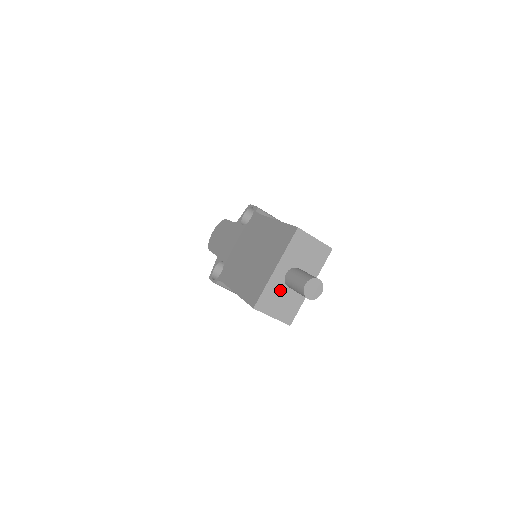
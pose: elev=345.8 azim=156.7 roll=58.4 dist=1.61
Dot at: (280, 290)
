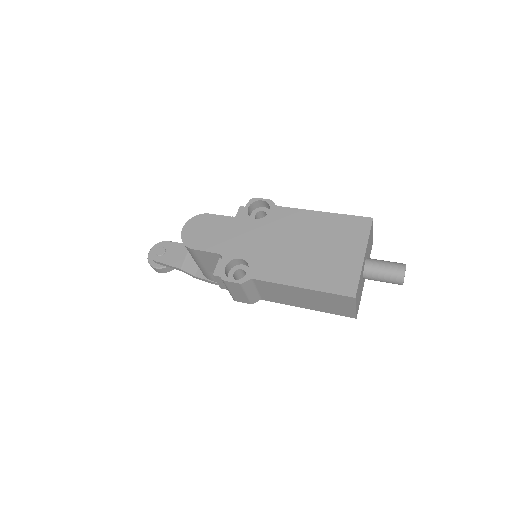
Dot at: (361, 280)
